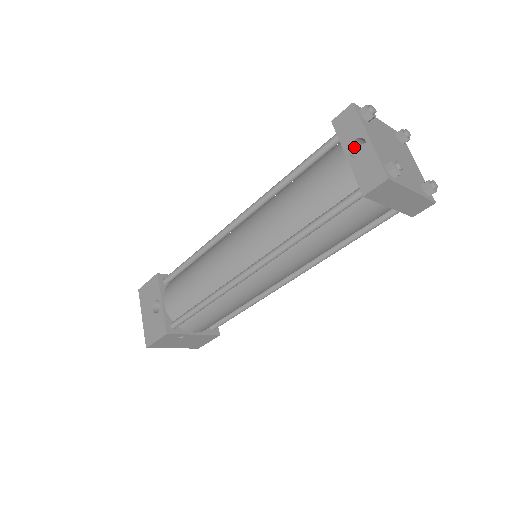
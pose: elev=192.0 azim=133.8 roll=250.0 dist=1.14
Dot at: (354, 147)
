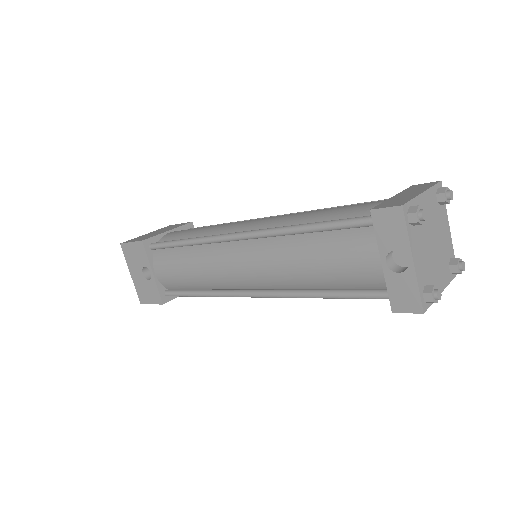
Dot at: (392, 250)
